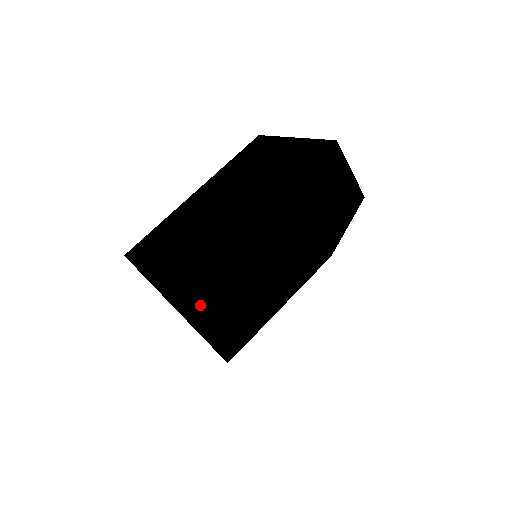
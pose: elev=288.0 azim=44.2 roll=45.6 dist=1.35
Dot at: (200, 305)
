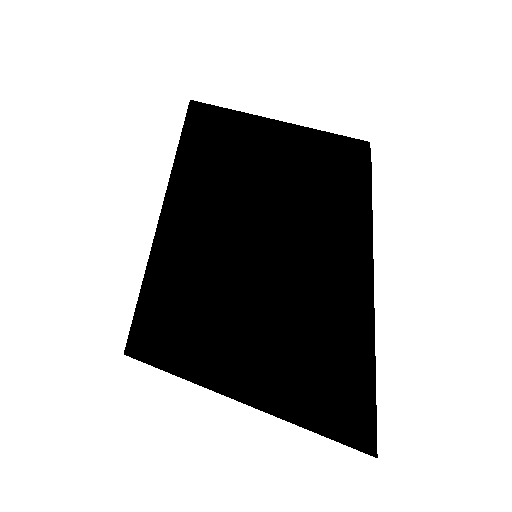
Dot at: (341, 426)
